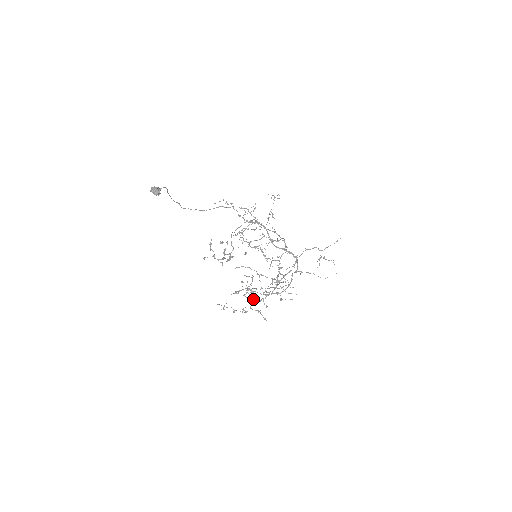
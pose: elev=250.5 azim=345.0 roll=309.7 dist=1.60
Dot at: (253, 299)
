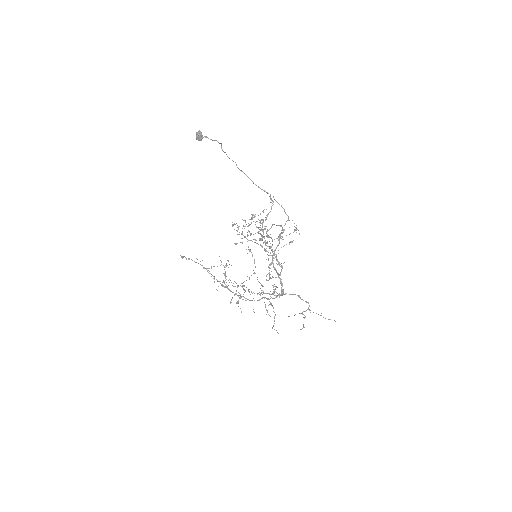
Dot at: (242, 283)
